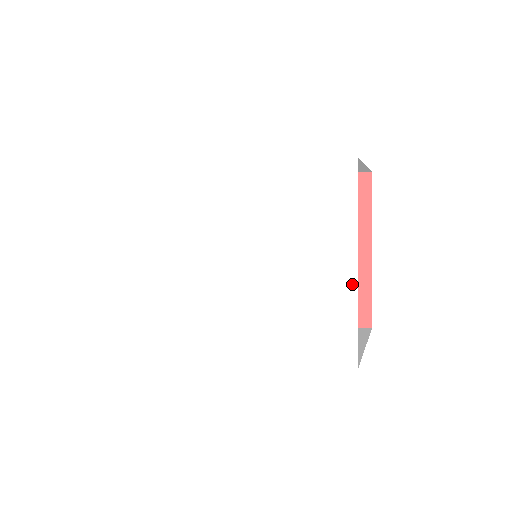
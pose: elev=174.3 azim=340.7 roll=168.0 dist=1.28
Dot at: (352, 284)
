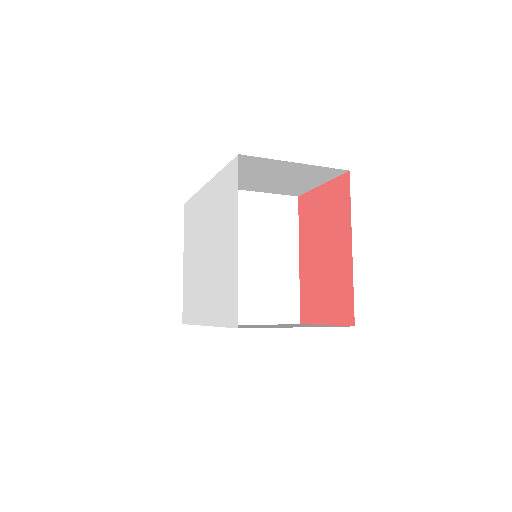
Dot at: (236, 256)
